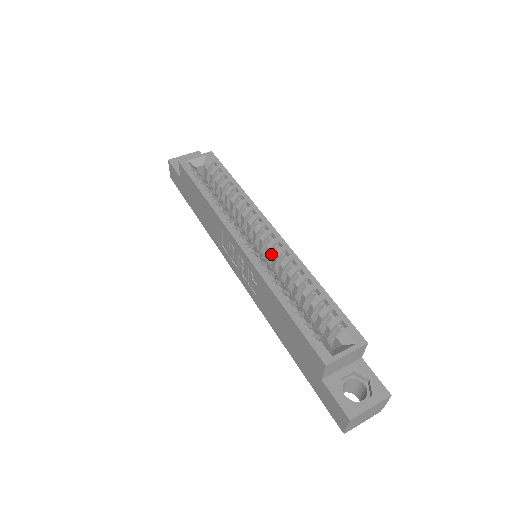
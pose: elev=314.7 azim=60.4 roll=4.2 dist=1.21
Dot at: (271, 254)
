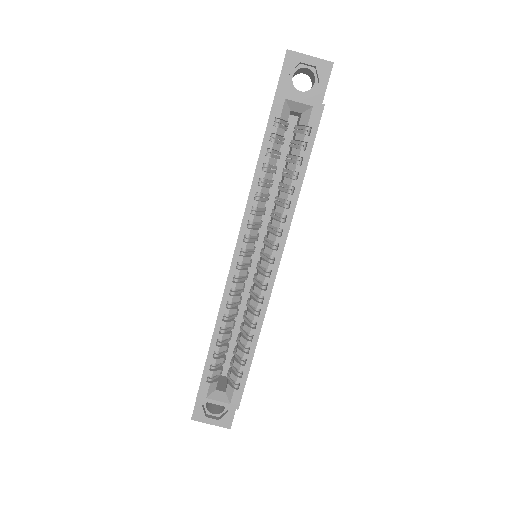
Dot at: (258, 279)
